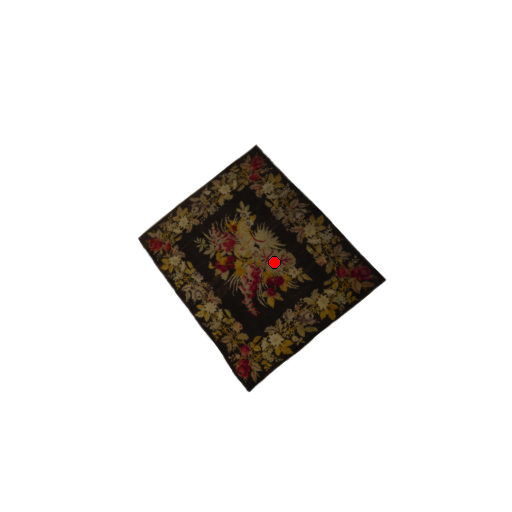
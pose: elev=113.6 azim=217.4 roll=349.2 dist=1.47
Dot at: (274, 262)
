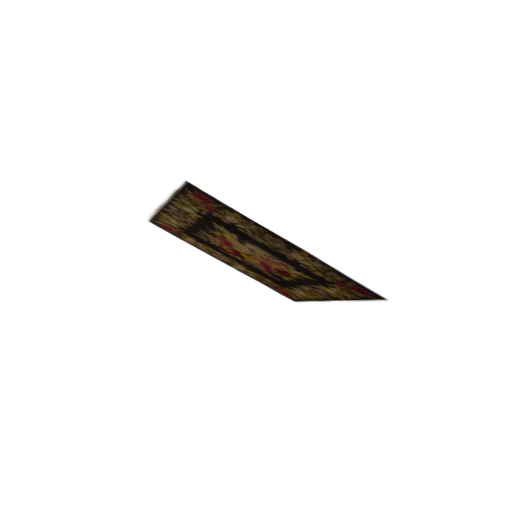
Dot at: (275, 263)
